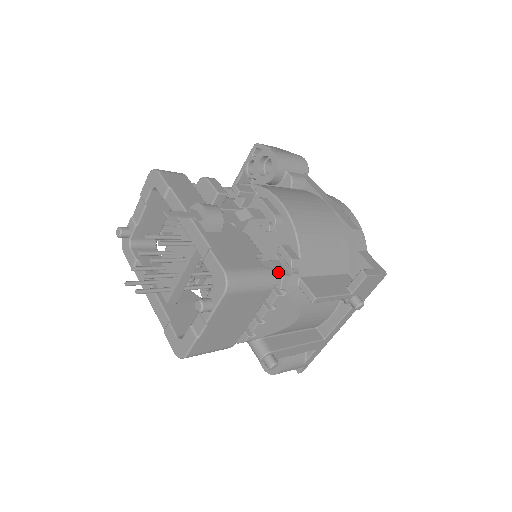
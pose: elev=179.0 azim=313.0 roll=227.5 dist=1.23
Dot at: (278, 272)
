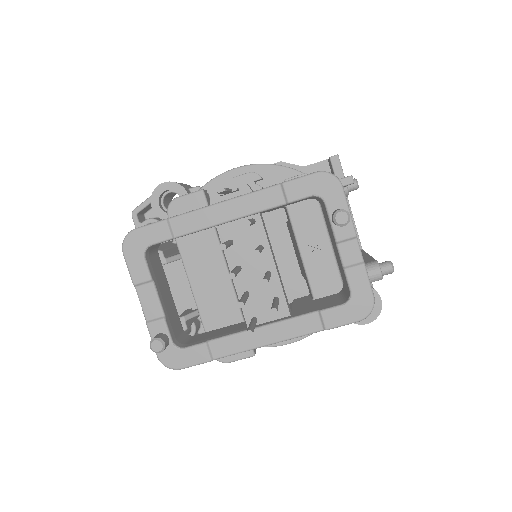
Dot at: occluded
